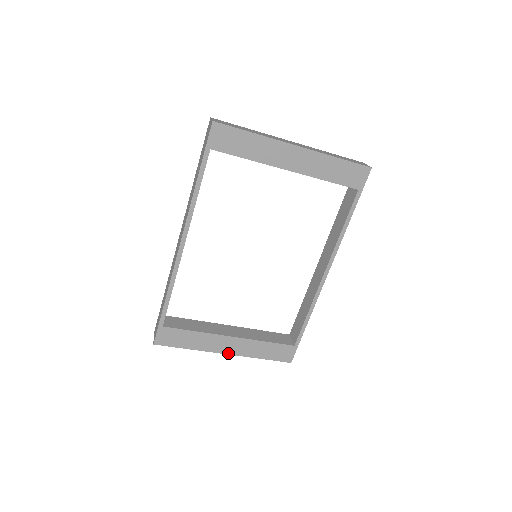
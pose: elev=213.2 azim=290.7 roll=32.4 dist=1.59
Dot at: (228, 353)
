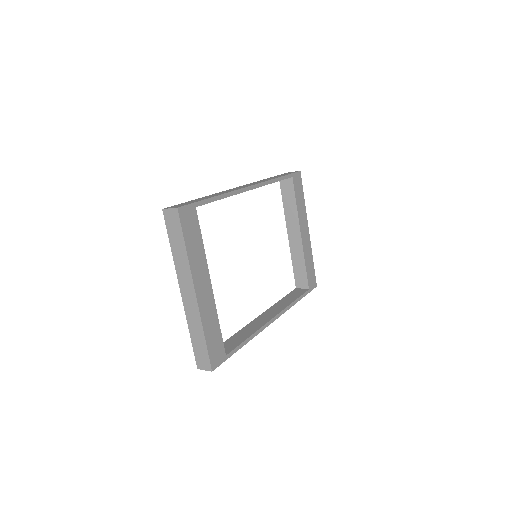
Dot at: (197, 295)
